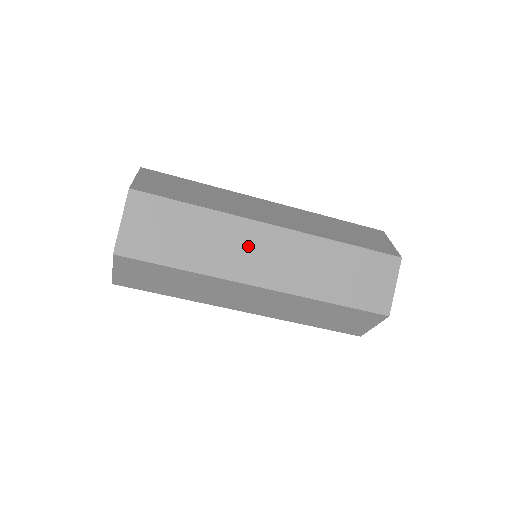
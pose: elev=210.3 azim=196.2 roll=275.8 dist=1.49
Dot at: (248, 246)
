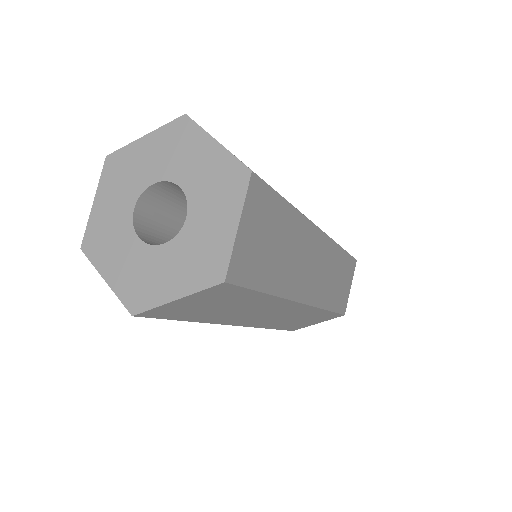
Dot at: (308, 257)
